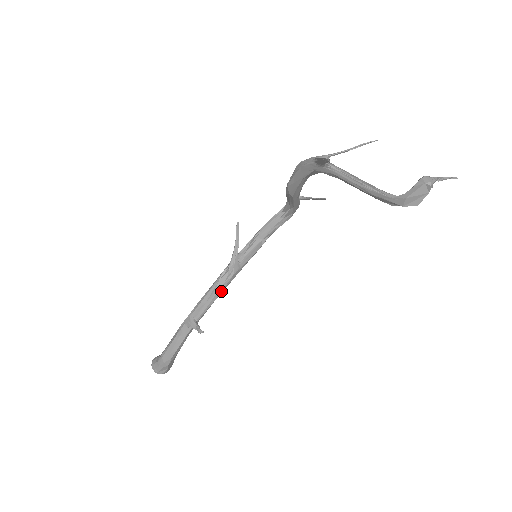
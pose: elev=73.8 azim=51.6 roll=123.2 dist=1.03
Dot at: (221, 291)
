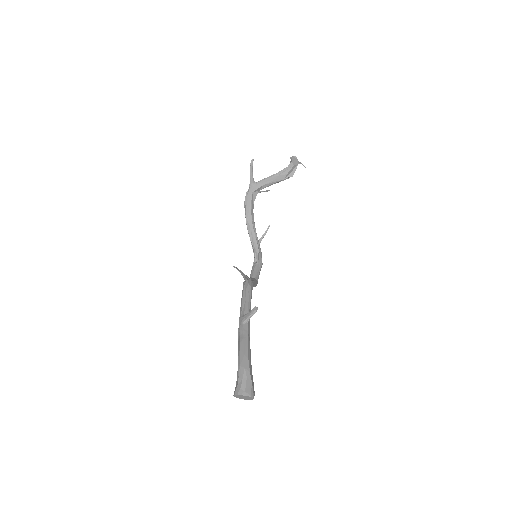
Dot at: (250, 290)
